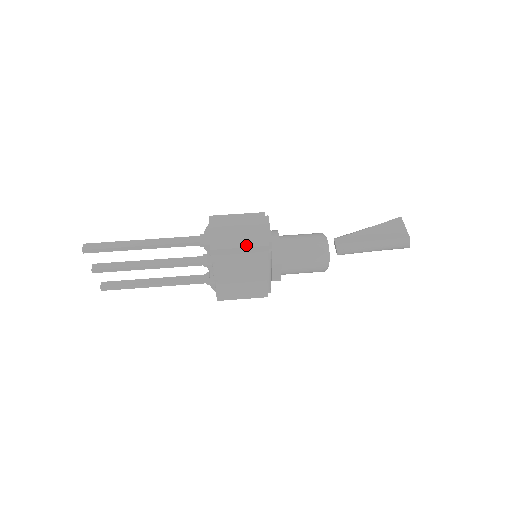
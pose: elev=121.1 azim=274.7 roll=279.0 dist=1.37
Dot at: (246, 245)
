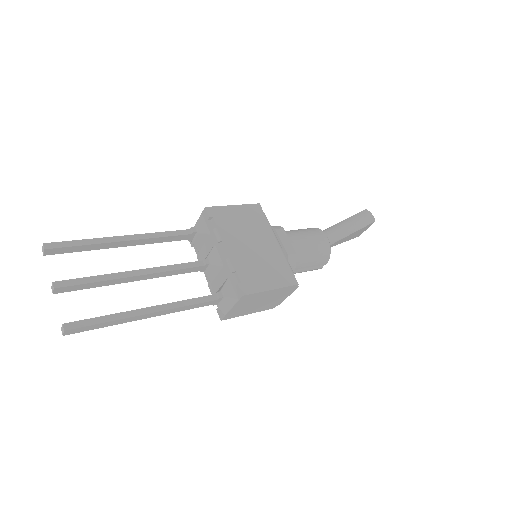
Dot at: (238, 206)
